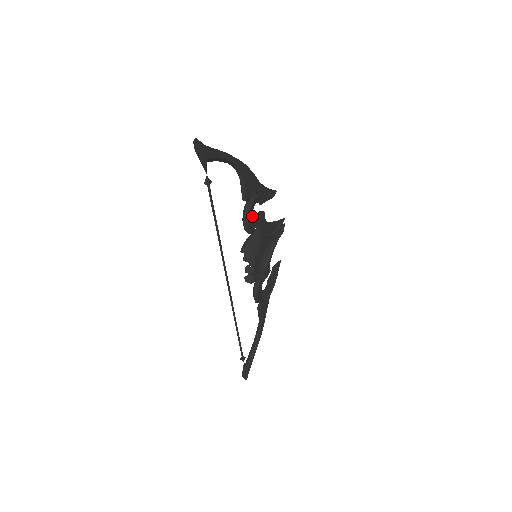
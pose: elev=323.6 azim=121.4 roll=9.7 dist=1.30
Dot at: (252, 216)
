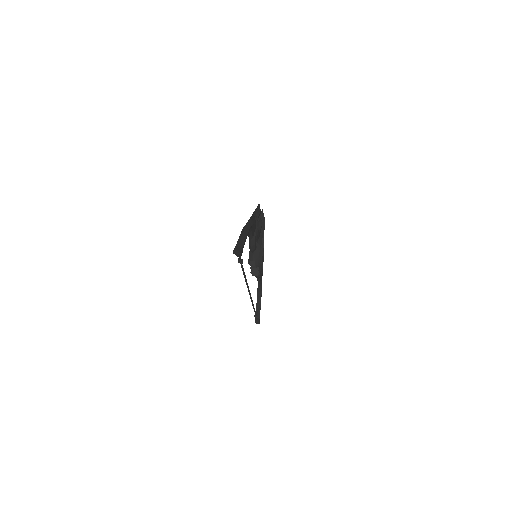
Dot at: occluded
